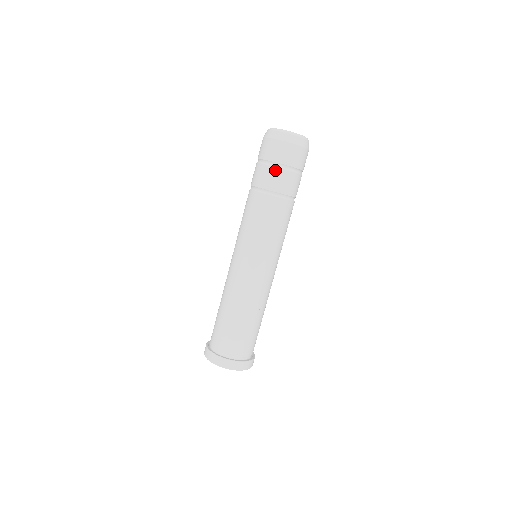
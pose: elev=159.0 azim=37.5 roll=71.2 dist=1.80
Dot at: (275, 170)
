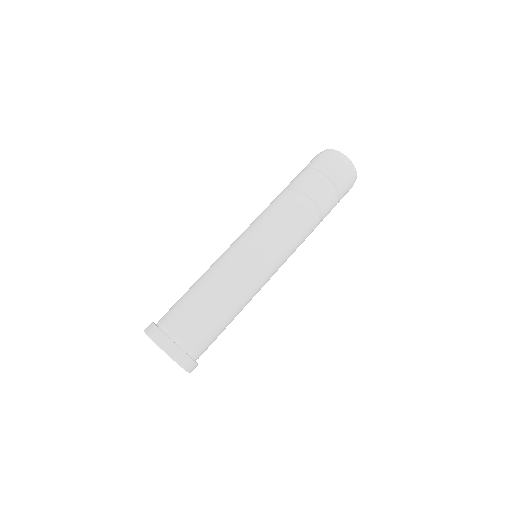
Dot at: (326, 184)
